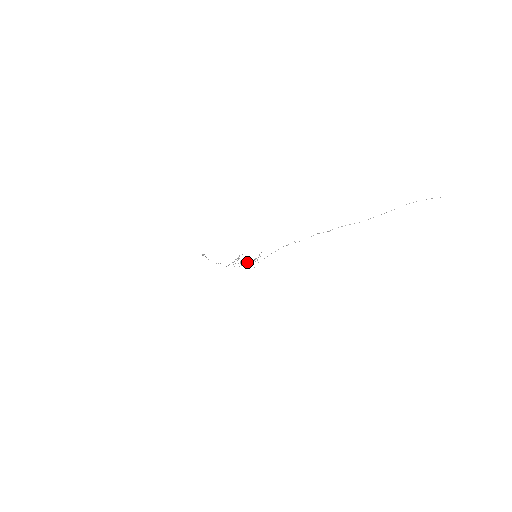
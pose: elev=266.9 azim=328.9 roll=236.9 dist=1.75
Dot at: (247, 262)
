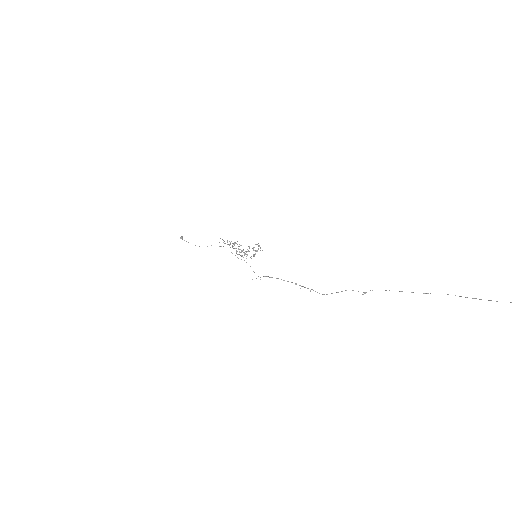
Dot at: (246, 258)
